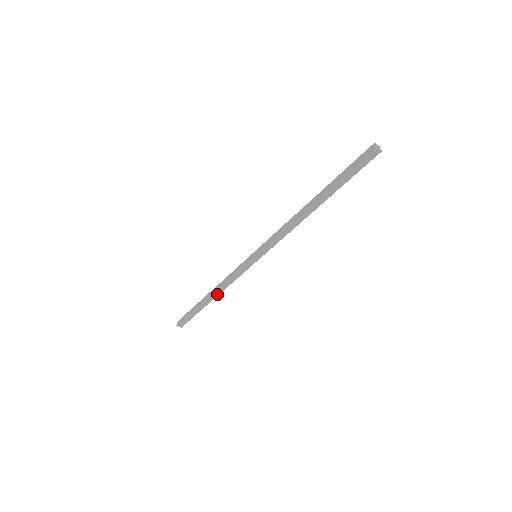
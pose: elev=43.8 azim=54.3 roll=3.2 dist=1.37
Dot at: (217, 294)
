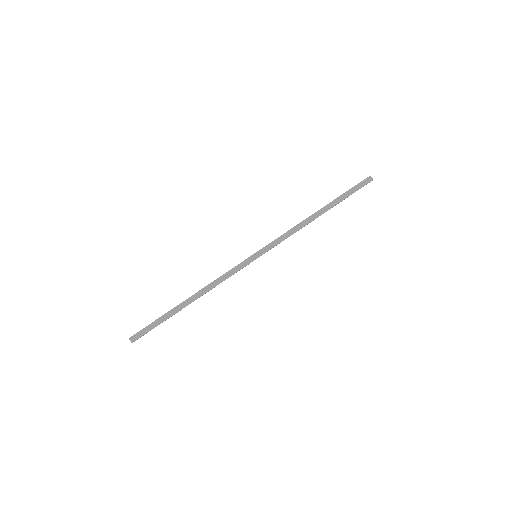
Dot at: occluded
